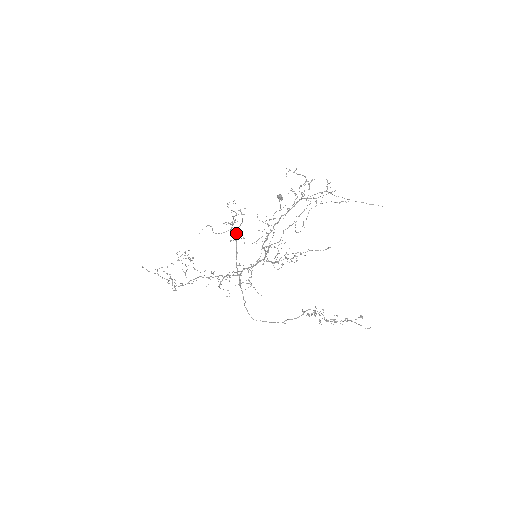
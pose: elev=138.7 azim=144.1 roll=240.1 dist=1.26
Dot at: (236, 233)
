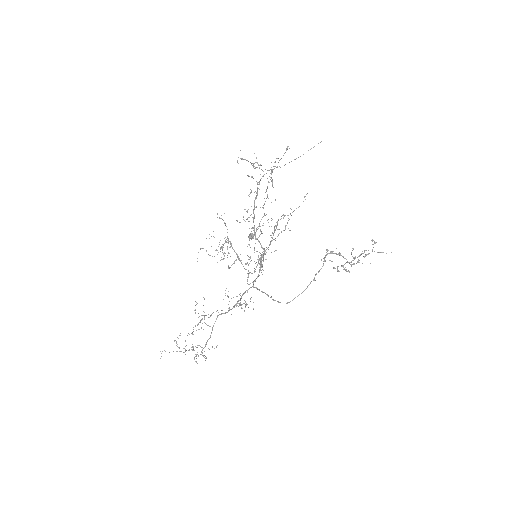
Dot at: occluded
